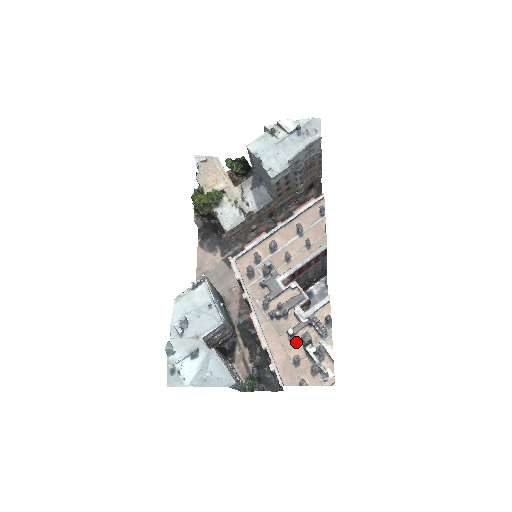
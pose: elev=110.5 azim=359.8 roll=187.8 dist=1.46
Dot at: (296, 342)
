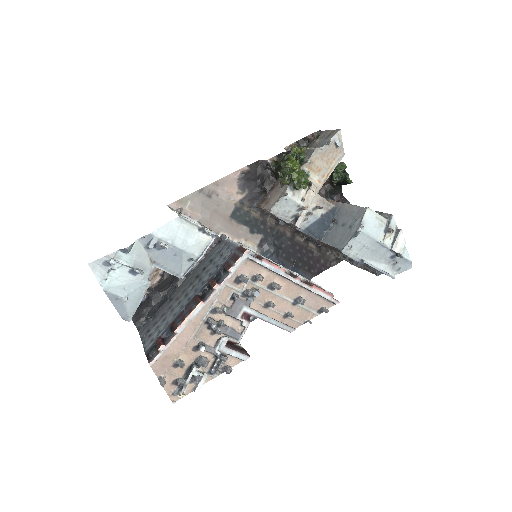
Dot at: (195, 354)
